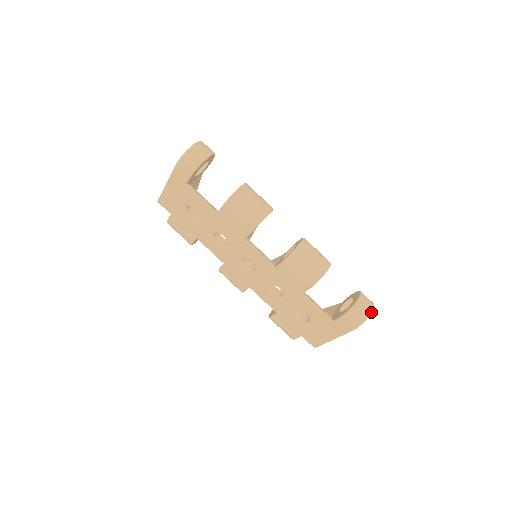
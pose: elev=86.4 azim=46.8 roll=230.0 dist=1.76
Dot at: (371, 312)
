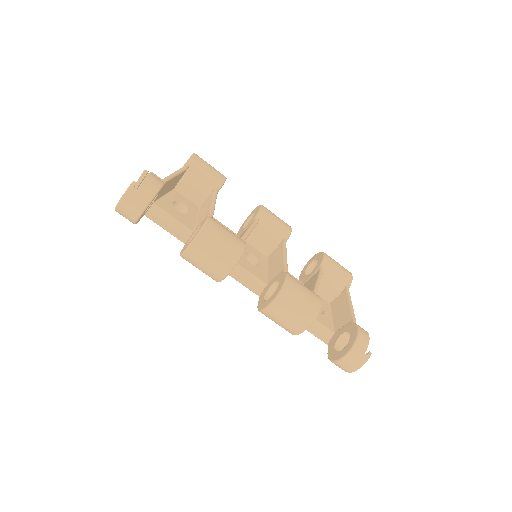
Dot at: occluded
